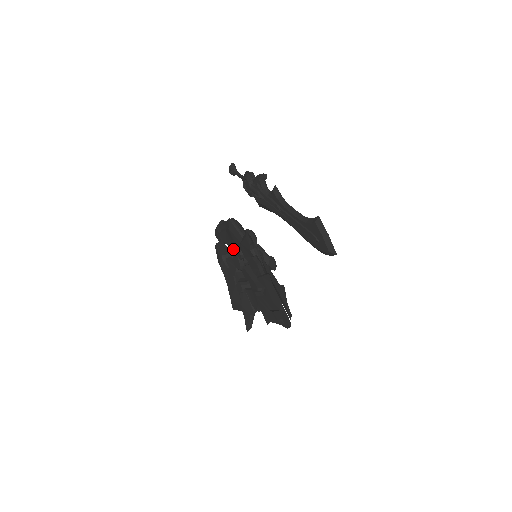
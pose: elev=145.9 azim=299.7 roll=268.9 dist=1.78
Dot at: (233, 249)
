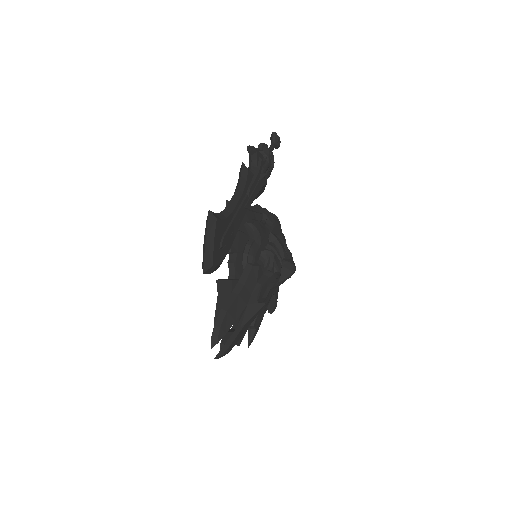
Dot at: occluded
